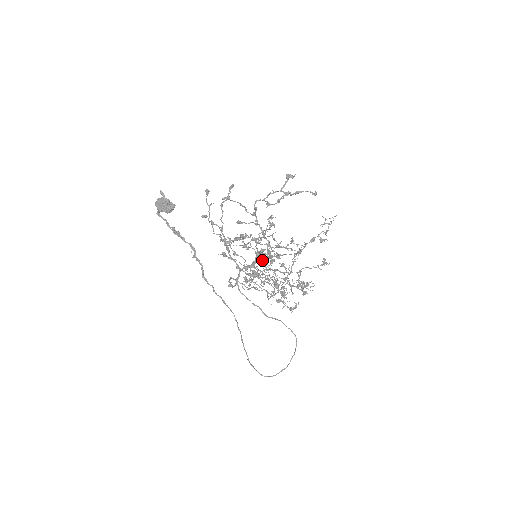
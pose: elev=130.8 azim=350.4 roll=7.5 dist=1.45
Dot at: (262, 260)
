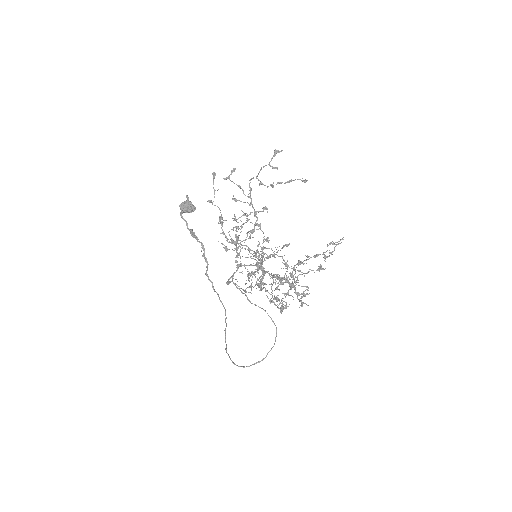
Dot at: occluded
